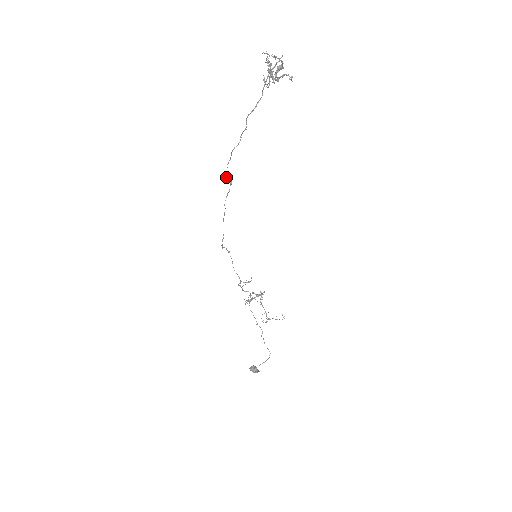
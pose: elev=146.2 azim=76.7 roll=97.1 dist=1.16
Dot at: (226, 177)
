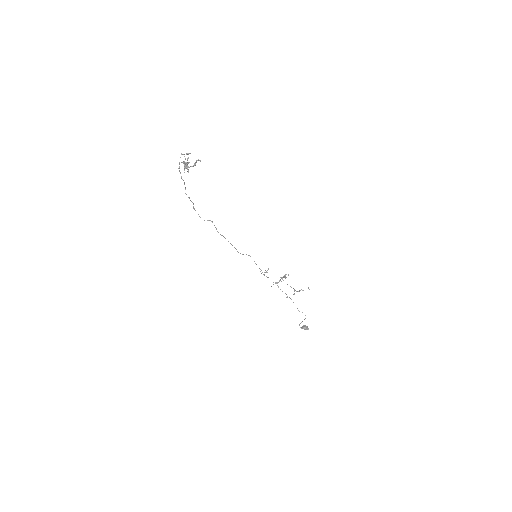
Dot at: occluded
